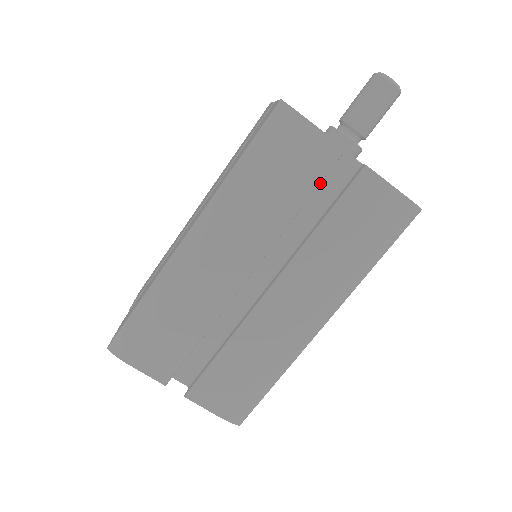
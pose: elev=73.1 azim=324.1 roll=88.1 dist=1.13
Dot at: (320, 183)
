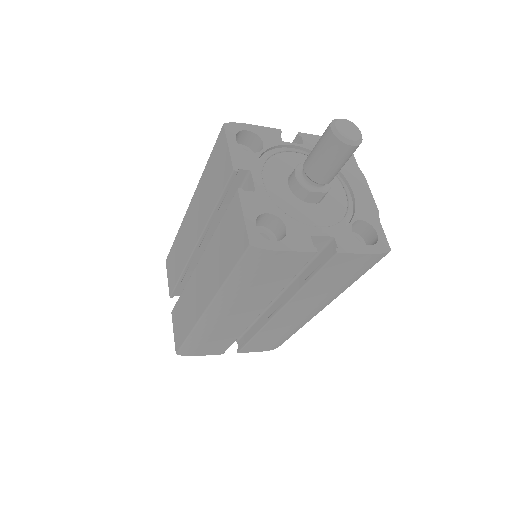
Dot at: occluded
